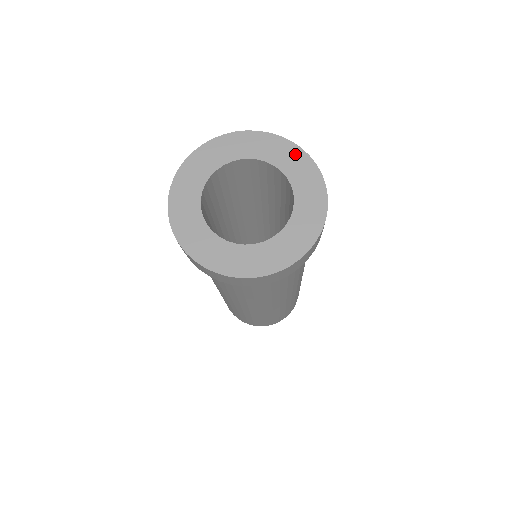
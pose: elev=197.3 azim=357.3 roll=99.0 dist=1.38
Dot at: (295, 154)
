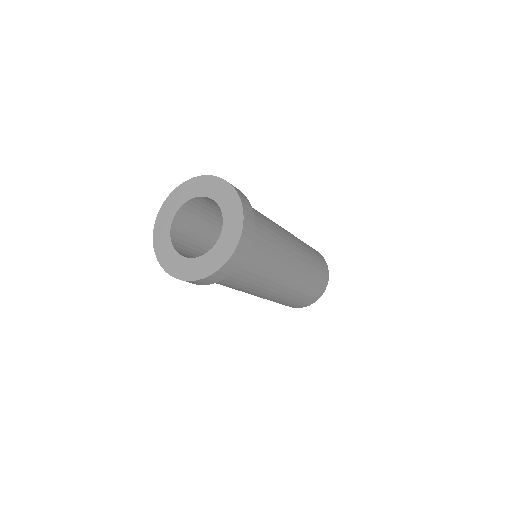
Dot at: (237, 211)
